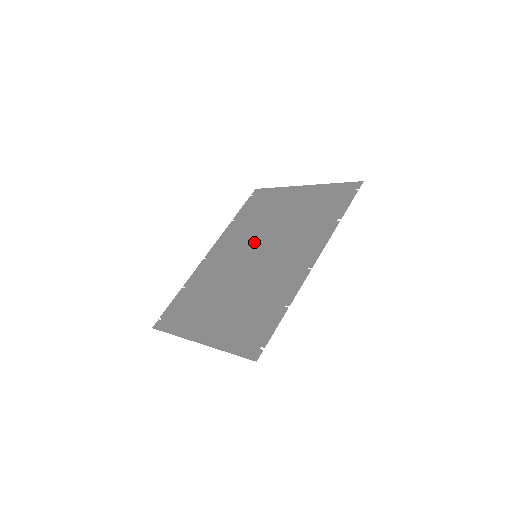
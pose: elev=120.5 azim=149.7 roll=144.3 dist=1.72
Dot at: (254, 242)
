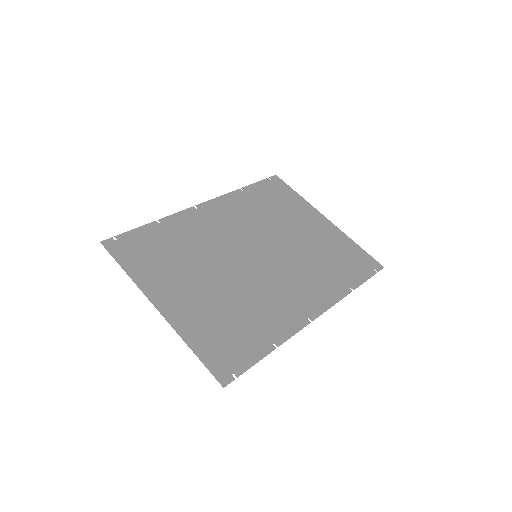
Dot at: (259, 237)
